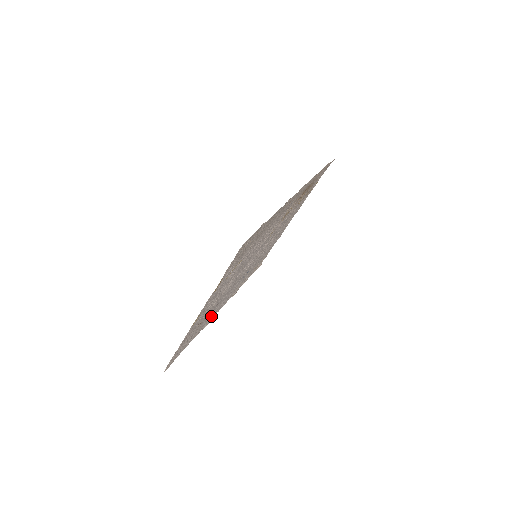
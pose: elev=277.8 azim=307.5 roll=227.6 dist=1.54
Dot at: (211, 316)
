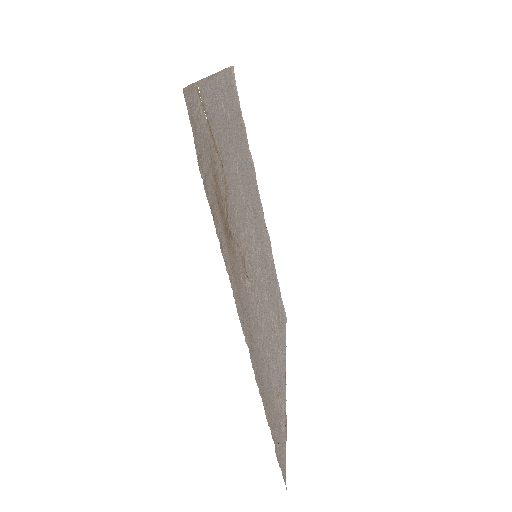
Dot at: (269, 256)
